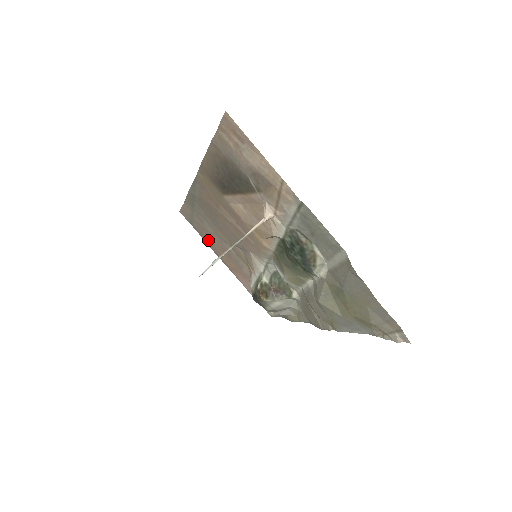
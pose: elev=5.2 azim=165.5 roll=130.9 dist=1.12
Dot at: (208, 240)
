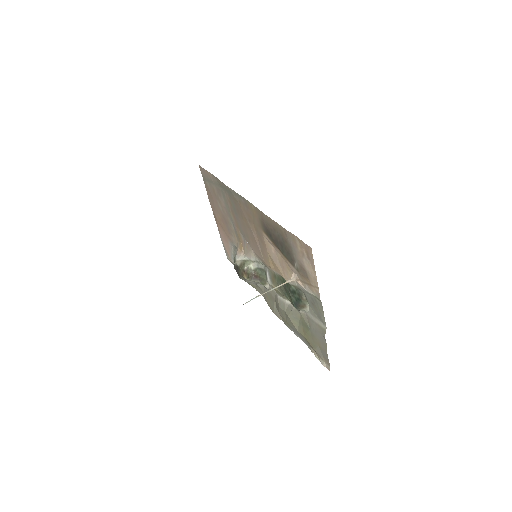
Dot at: (212, 199)
